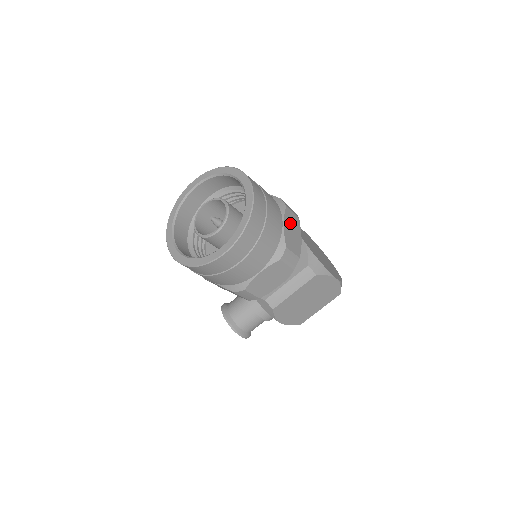
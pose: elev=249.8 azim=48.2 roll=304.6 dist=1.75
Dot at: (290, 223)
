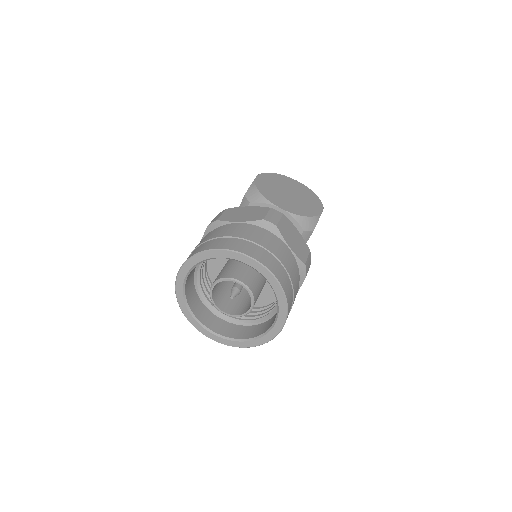
Dot at: (288, 235)
